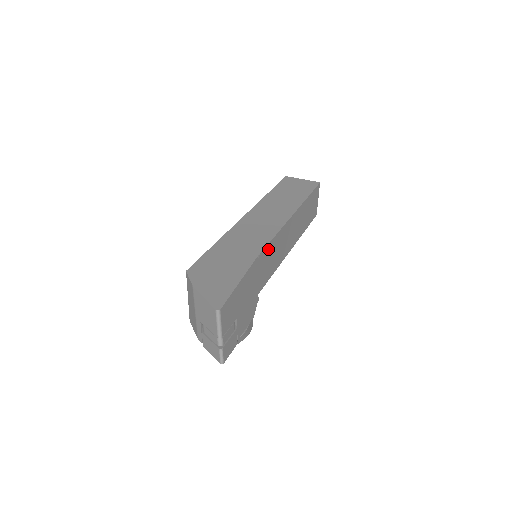
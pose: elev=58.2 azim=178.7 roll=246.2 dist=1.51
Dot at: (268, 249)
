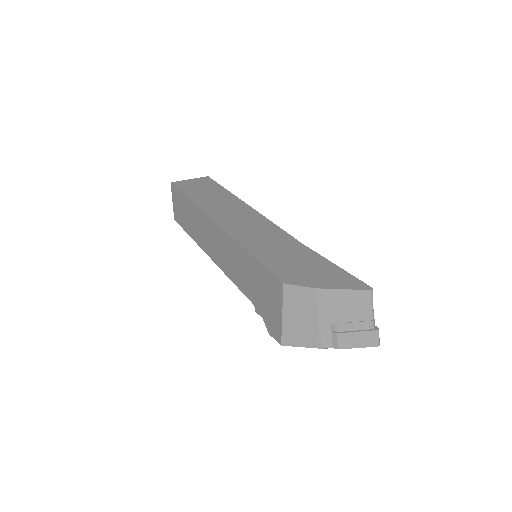
Dot at: occluded
